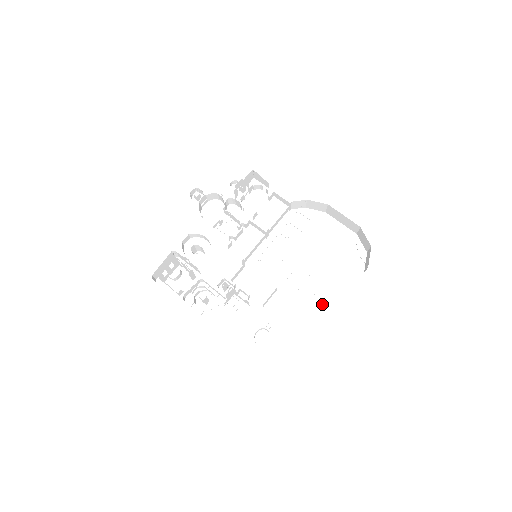
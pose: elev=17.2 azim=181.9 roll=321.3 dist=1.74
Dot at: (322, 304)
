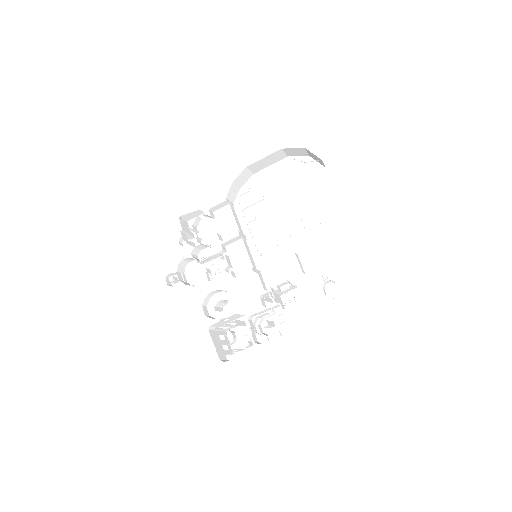
Dot at: (333, 220)
